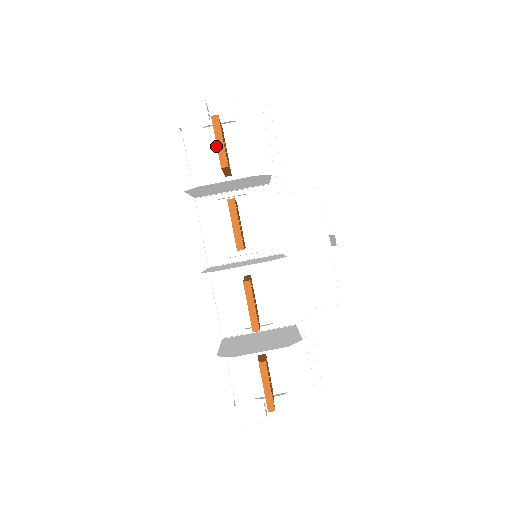
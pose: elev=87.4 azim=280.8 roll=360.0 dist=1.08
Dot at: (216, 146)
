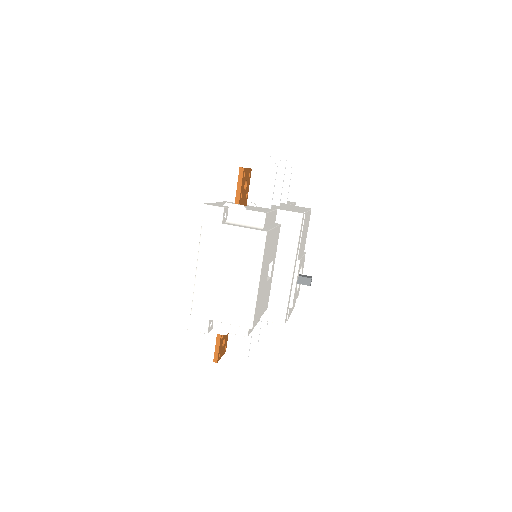
Dot at: occluded
